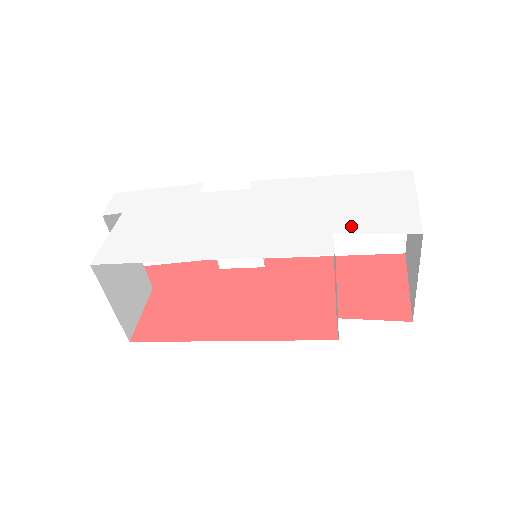
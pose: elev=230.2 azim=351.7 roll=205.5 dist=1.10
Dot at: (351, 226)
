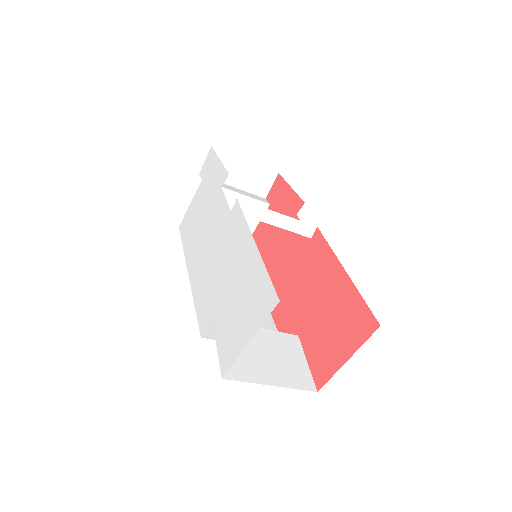
Dot at: (218, 322)
